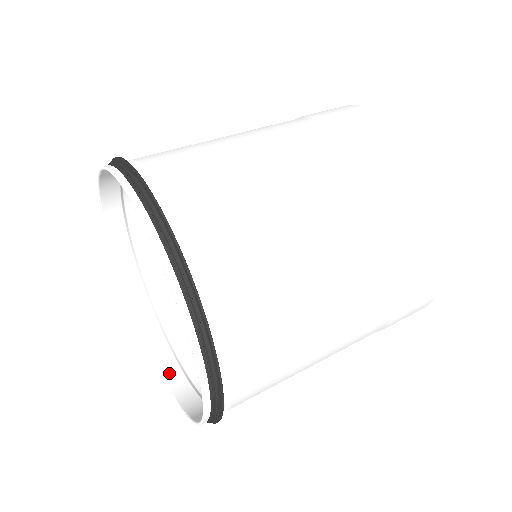
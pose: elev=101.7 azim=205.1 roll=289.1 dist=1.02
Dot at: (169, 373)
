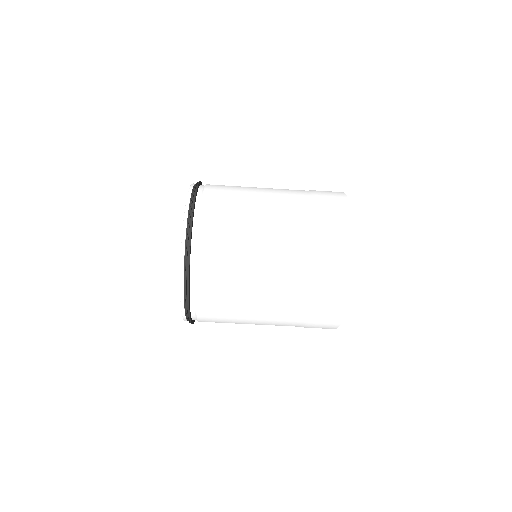
Dot at: occluded
